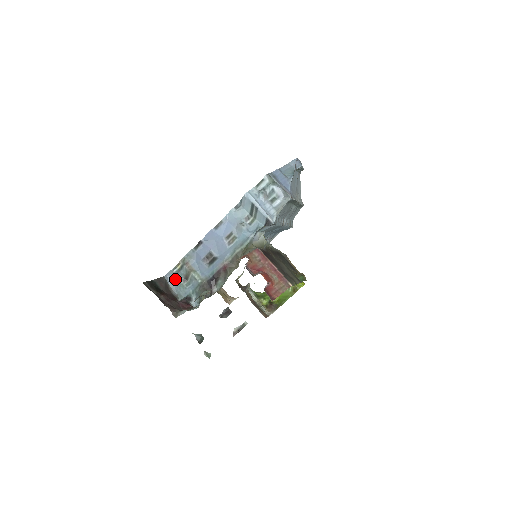
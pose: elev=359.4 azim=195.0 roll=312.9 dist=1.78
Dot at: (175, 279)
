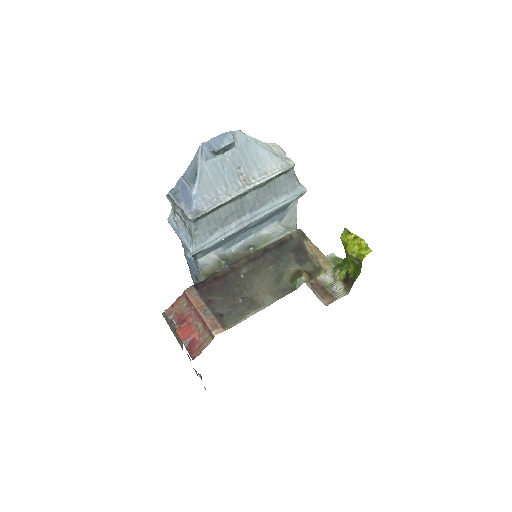
Dot at: occluded
